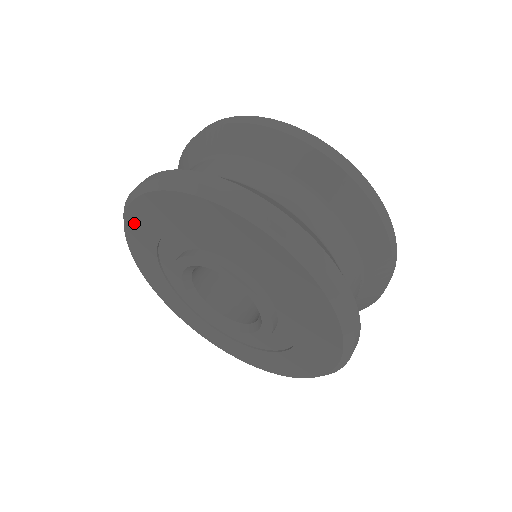
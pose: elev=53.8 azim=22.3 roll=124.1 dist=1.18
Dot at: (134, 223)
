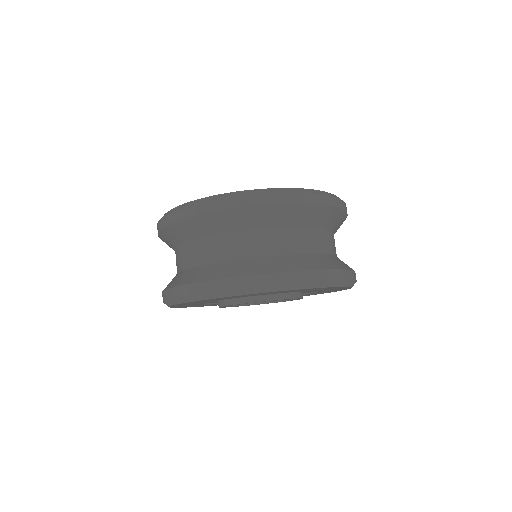
Dot at: (179, 305)
